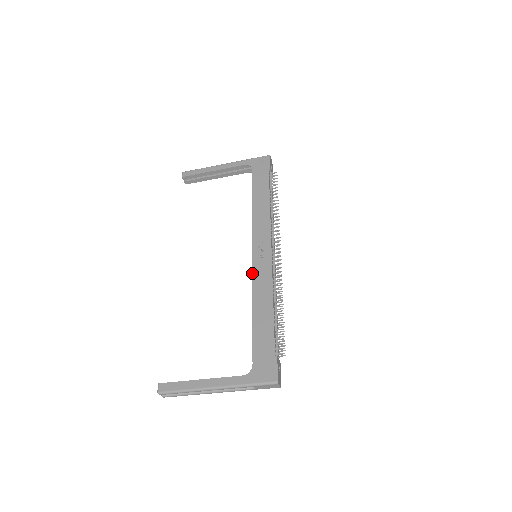
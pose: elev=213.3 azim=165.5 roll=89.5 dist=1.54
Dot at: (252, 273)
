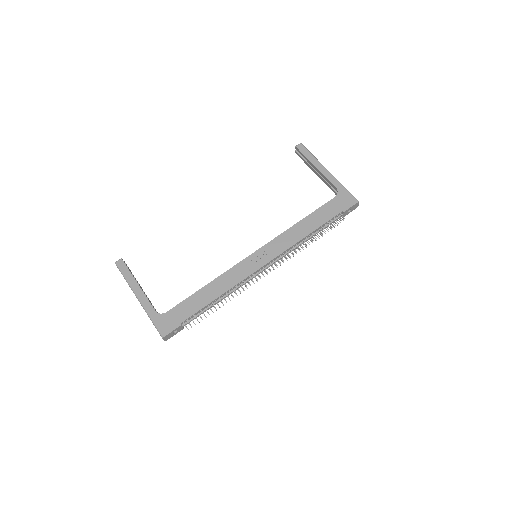
Dot at: (237, 264)
